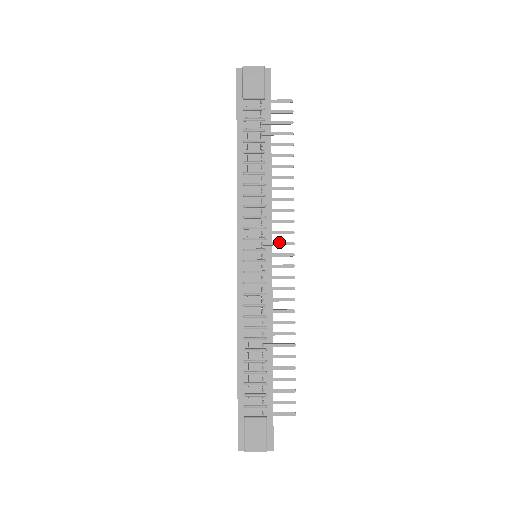
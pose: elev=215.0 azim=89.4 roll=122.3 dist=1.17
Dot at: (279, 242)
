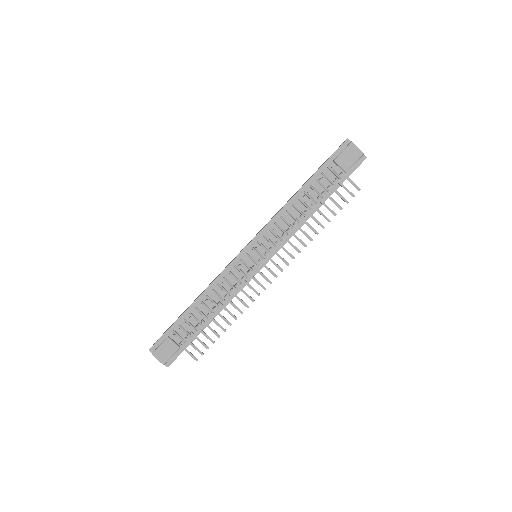
Dot at: occluded
